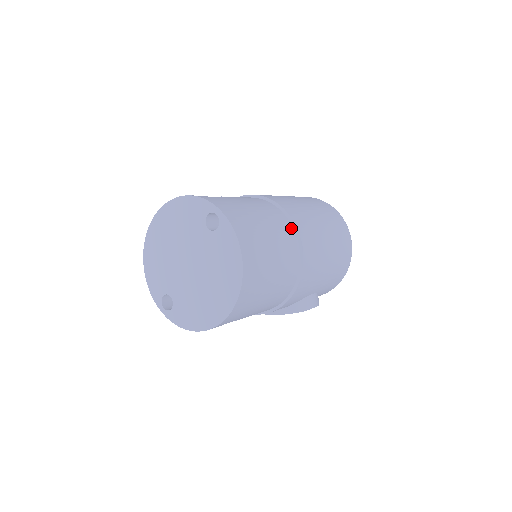
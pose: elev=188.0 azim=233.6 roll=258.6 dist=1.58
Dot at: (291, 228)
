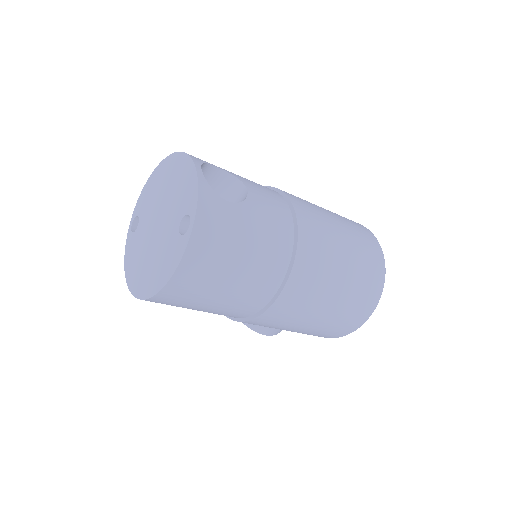
Dot at: (277, 284)
